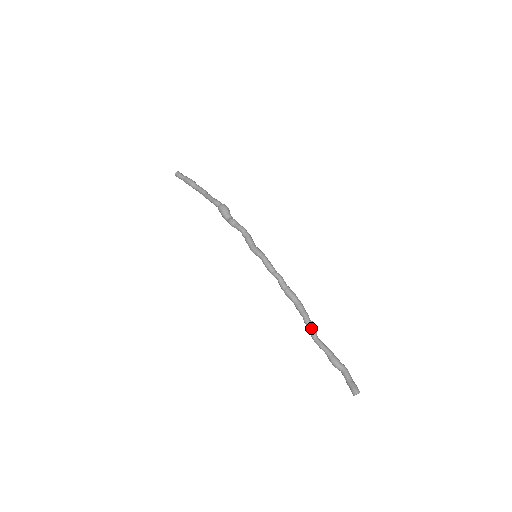
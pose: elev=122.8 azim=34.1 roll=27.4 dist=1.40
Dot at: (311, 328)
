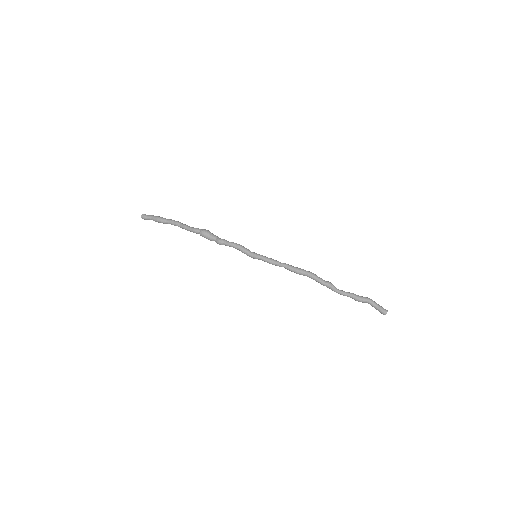
Dot at: (330, 288)
